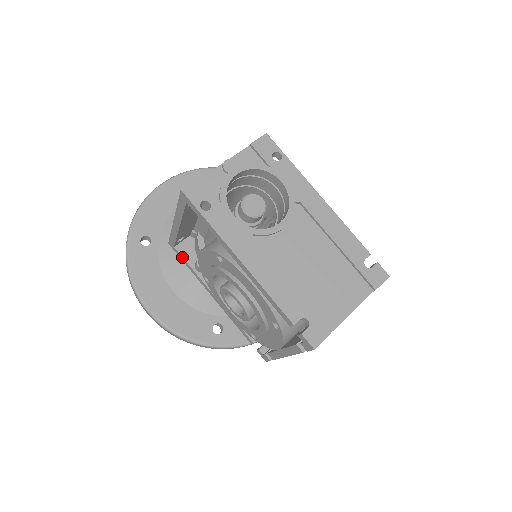
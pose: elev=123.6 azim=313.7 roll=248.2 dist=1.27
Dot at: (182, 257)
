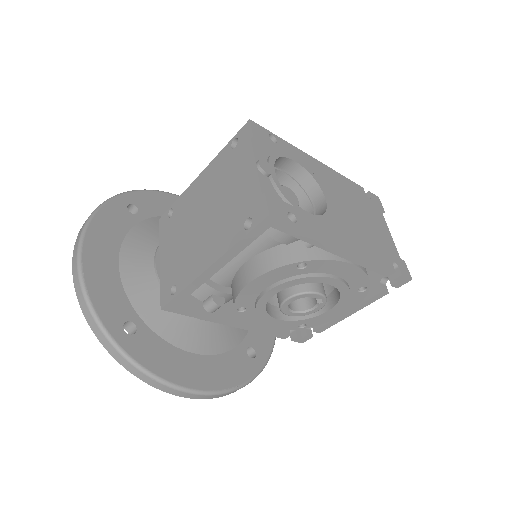
Dot at: (190, 311)
